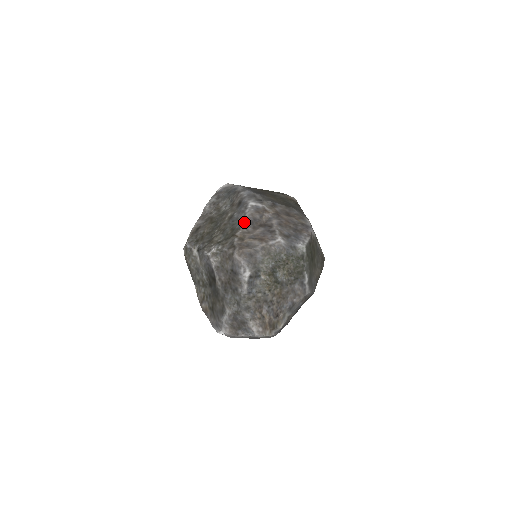
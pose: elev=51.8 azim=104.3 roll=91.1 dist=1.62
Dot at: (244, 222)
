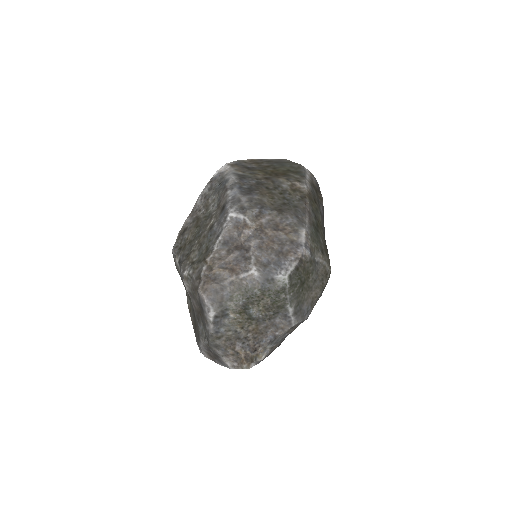
Dot at: (218, 242)
